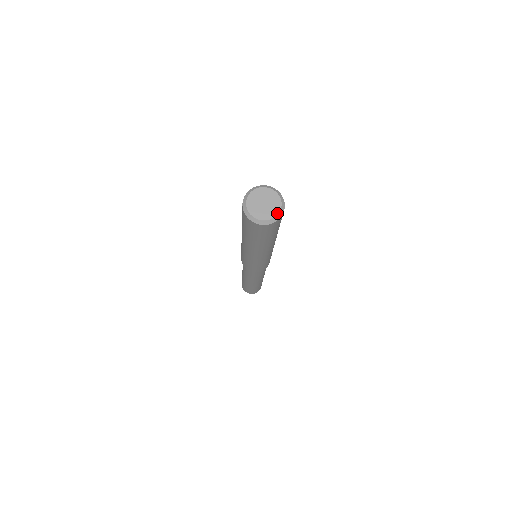
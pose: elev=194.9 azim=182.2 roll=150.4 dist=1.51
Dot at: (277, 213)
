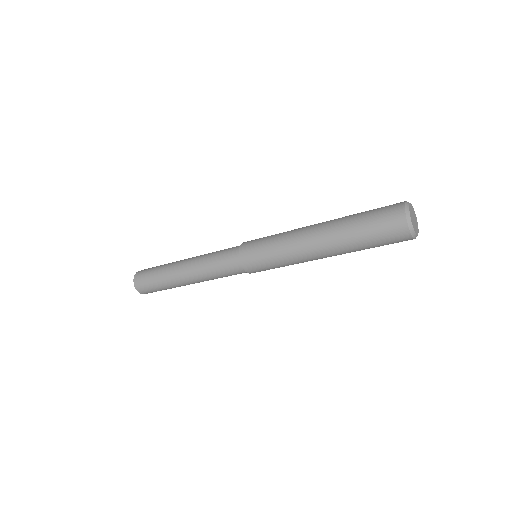
Dot at: occluded
